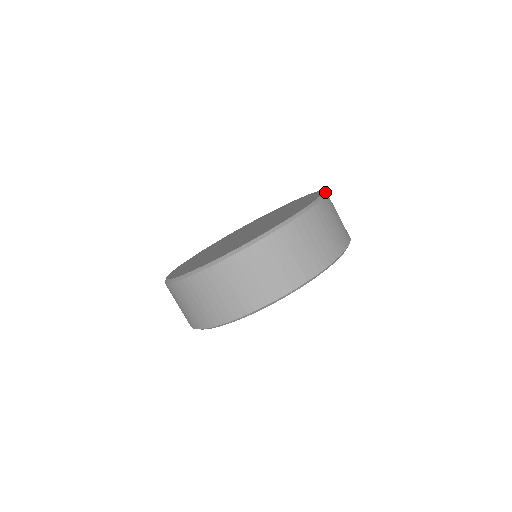
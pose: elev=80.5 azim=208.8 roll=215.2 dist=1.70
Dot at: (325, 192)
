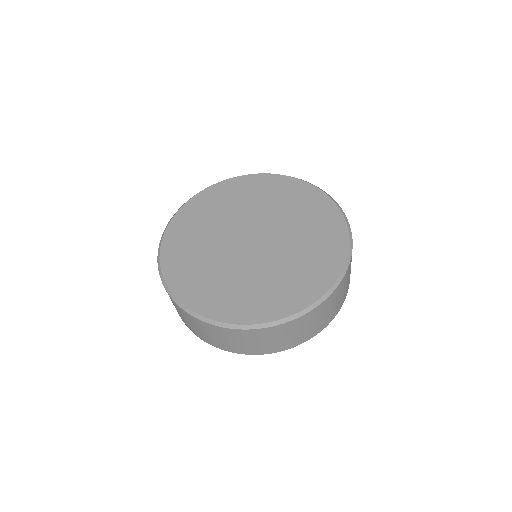
Dot at: (312, 184)
